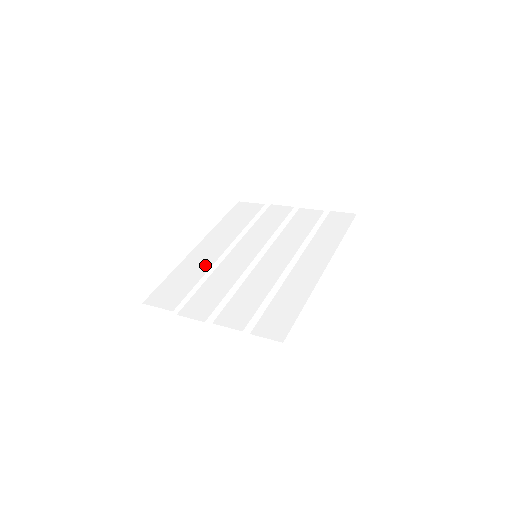
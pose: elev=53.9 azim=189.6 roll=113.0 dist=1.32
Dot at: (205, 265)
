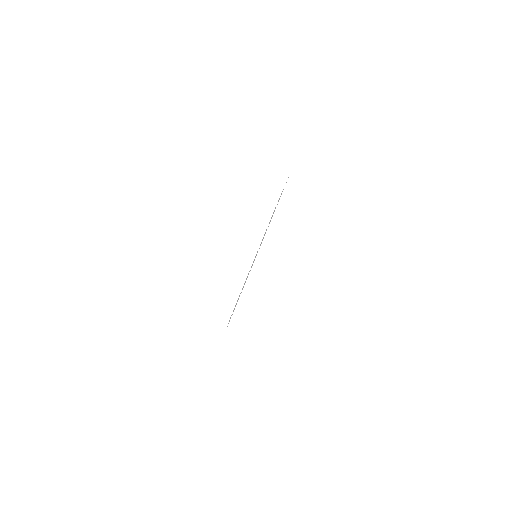
Dot at: occluded
